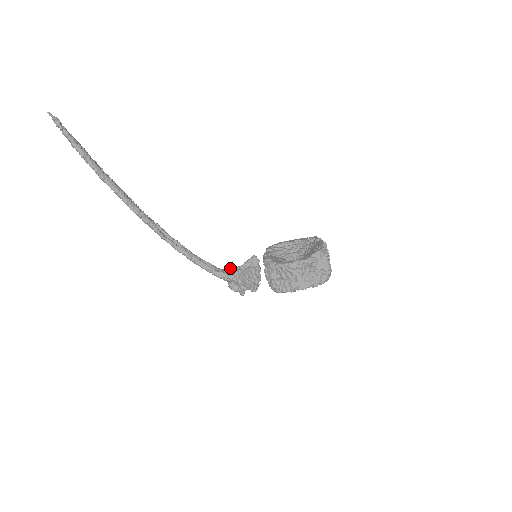
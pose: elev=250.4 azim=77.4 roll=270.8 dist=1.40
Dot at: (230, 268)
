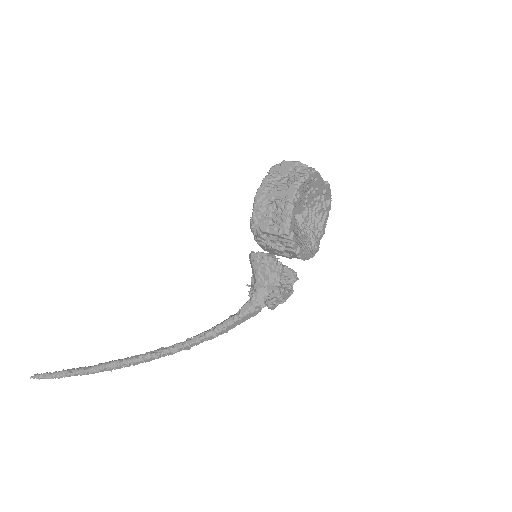
Dot at: occluded
